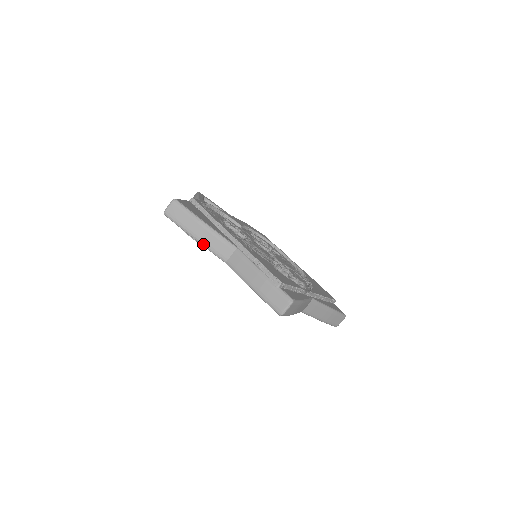
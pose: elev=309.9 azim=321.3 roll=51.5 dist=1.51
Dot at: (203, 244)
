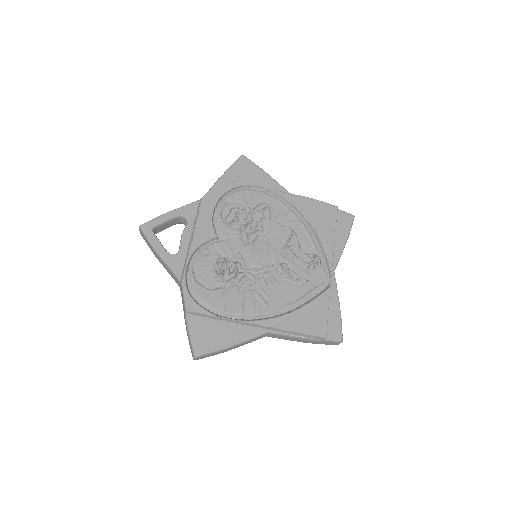
Dot at: occluded
